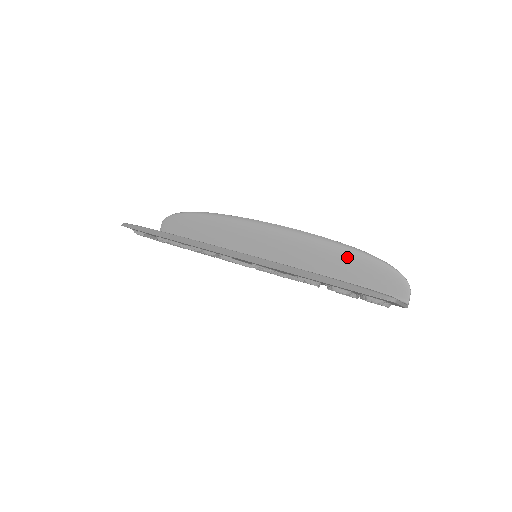
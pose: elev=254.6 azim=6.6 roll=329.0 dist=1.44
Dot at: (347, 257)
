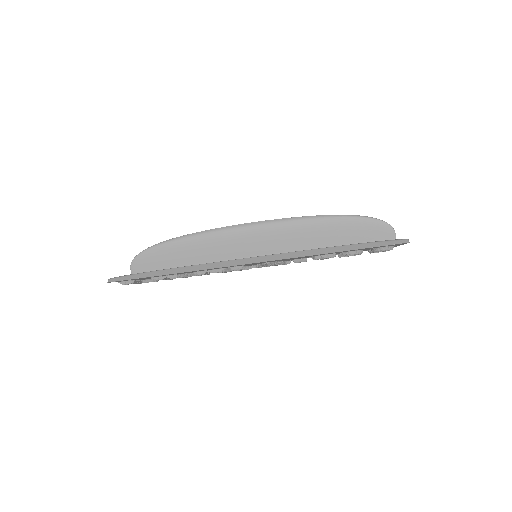
Dot at: (335, 225)
